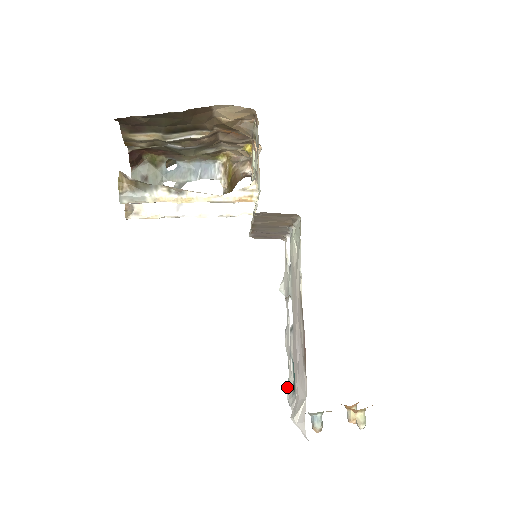
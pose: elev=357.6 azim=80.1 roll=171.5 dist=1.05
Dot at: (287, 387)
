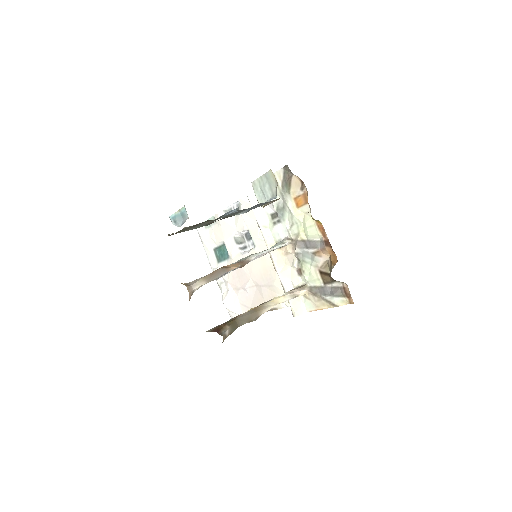
Dot at: occluded
